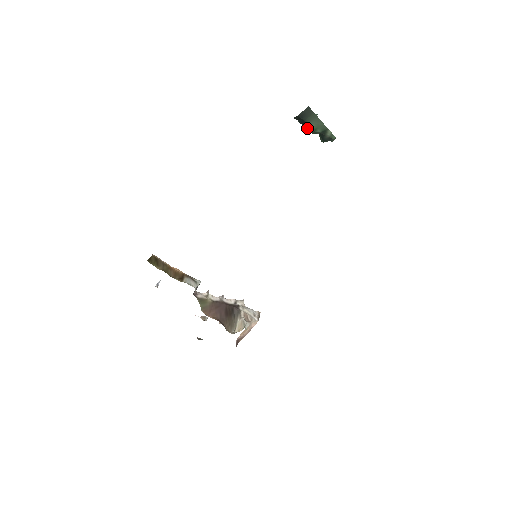
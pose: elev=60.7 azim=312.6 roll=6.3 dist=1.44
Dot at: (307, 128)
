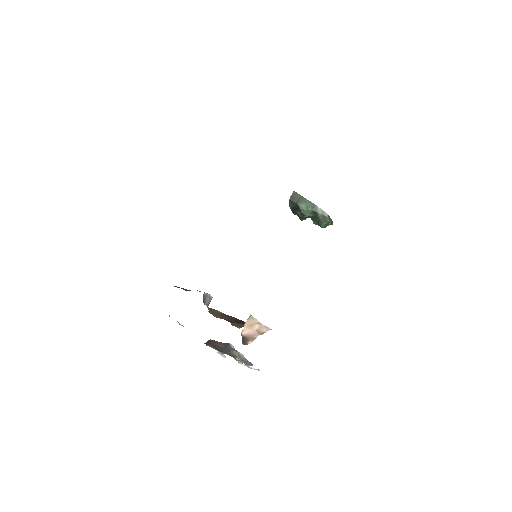
Dot at: (301, 210)
